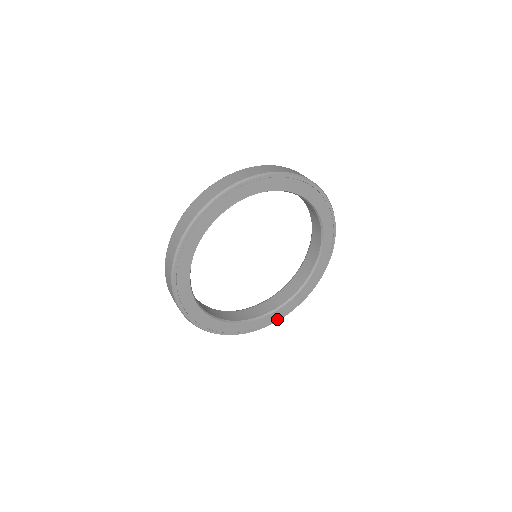
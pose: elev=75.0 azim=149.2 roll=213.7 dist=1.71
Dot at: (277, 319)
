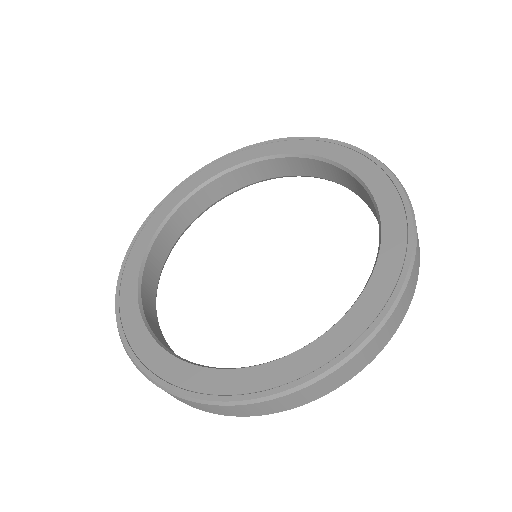
Dot at: (395, 288)
